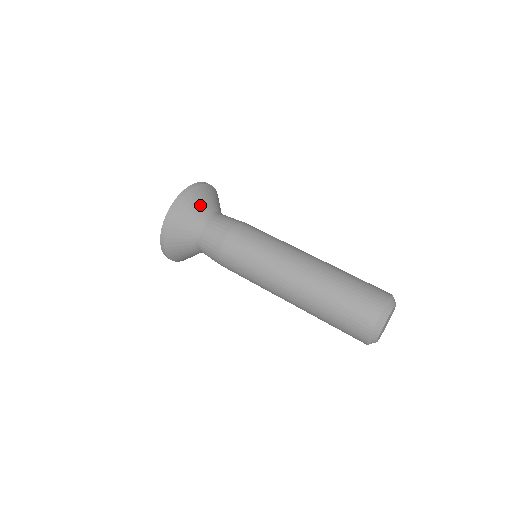
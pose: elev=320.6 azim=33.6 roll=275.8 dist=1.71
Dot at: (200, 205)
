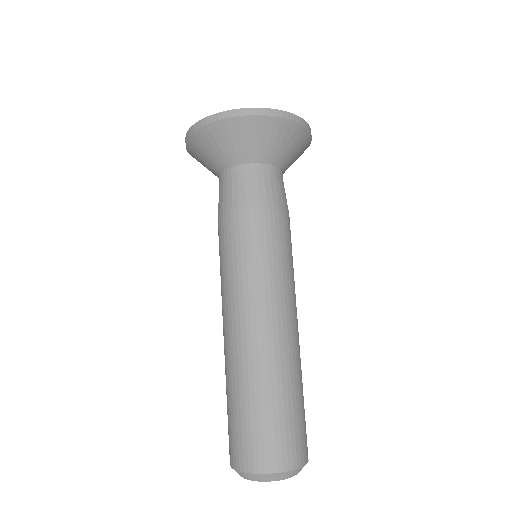
Dot at: (243, 143)
